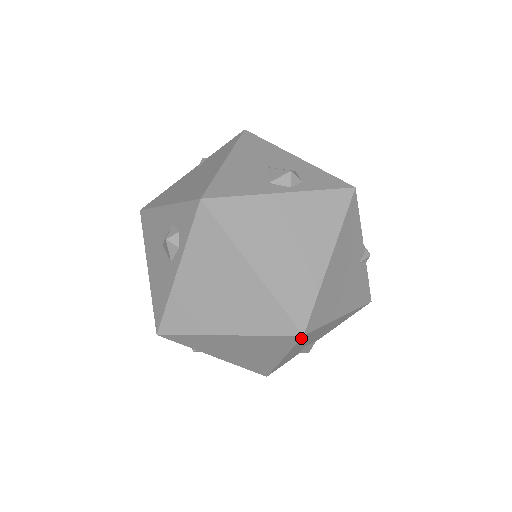
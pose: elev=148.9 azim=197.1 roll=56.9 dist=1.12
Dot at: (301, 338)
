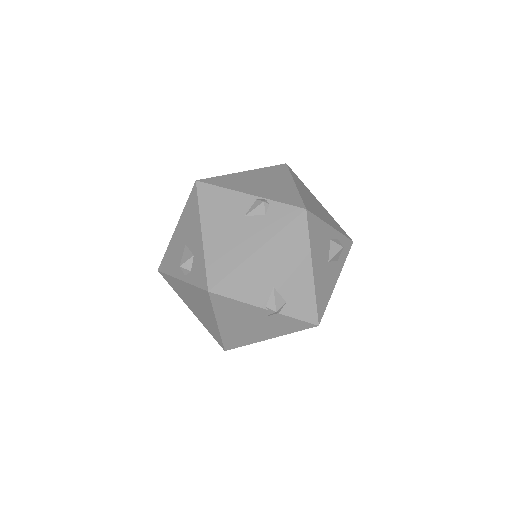
Dot at: (230, 349)
